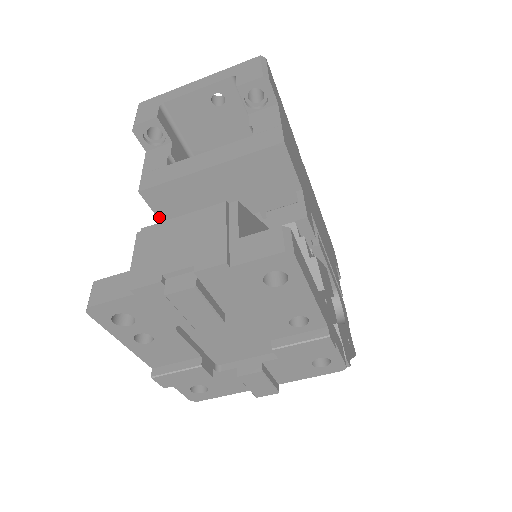
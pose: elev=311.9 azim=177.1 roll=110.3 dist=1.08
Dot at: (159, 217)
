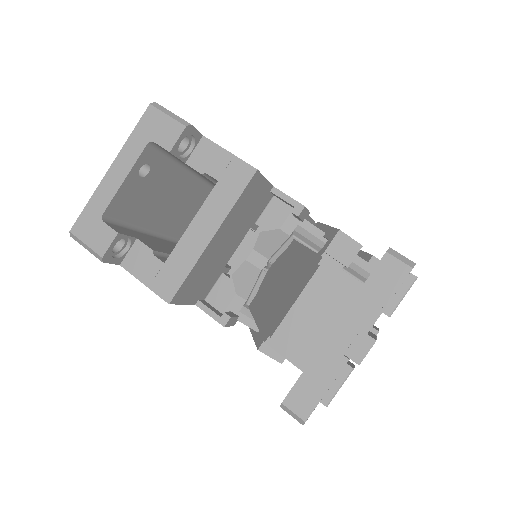
Dot at: (187, 303)
